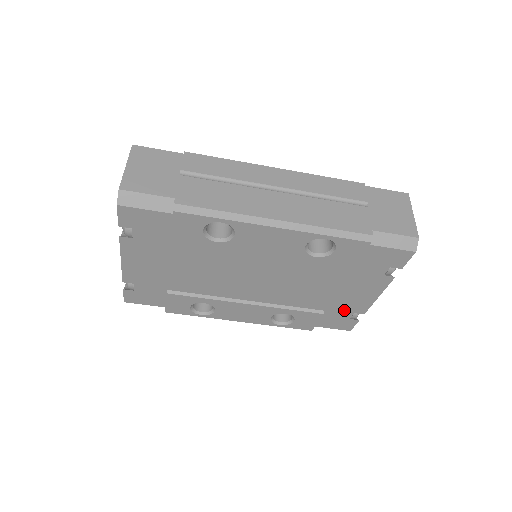
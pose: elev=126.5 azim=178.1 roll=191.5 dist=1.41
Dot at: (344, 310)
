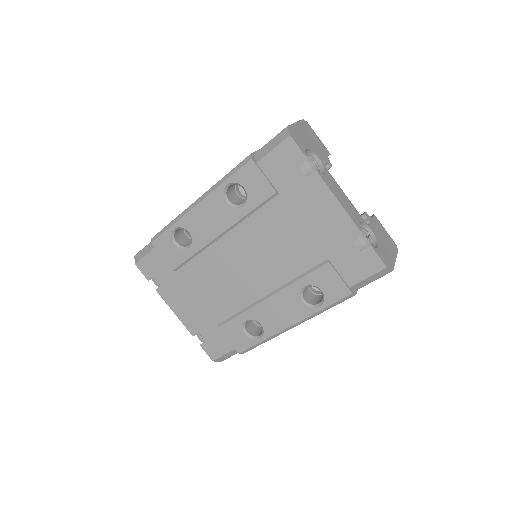
Dot at: (340, 244)
